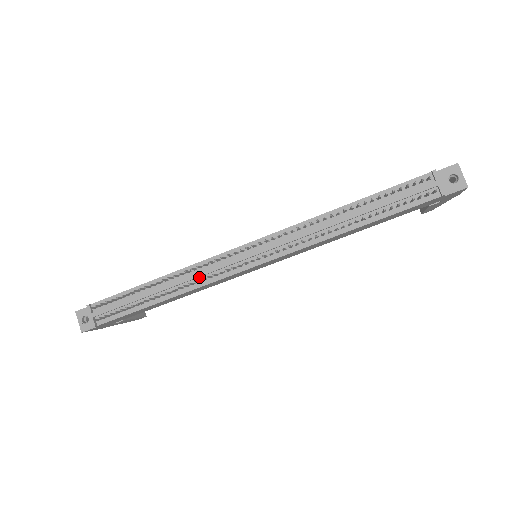
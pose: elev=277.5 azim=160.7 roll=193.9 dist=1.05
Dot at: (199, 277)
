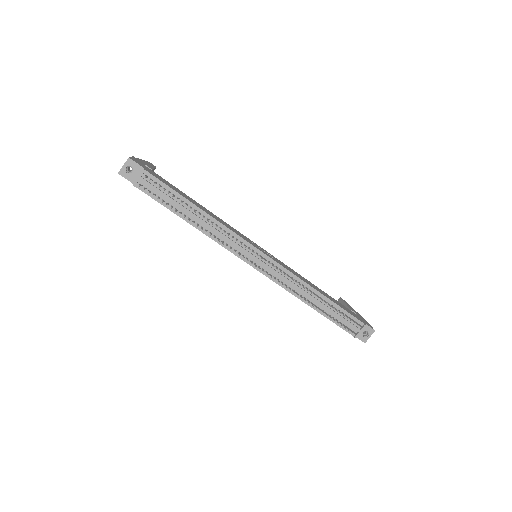
Dot at: (222, 237)
